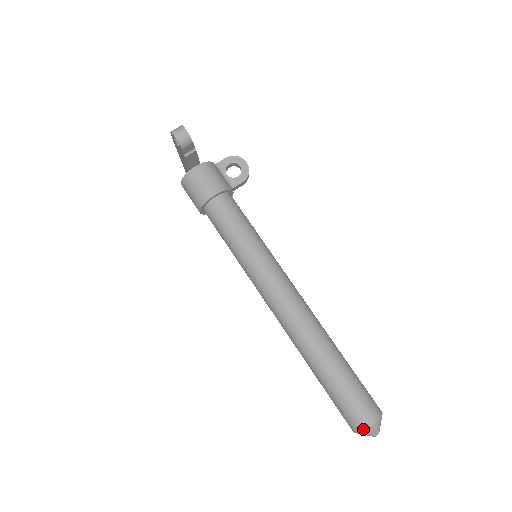
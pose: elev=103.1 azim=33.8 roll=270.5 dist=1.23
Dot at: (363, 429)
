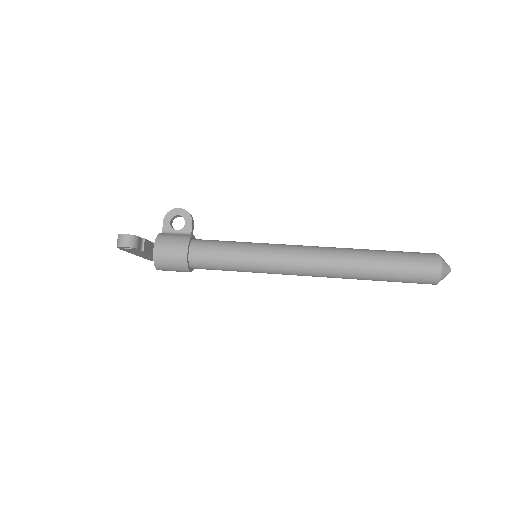
Dot at: (439, 276)
